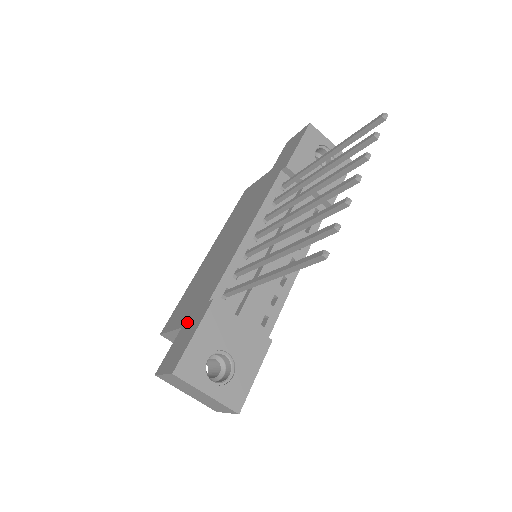
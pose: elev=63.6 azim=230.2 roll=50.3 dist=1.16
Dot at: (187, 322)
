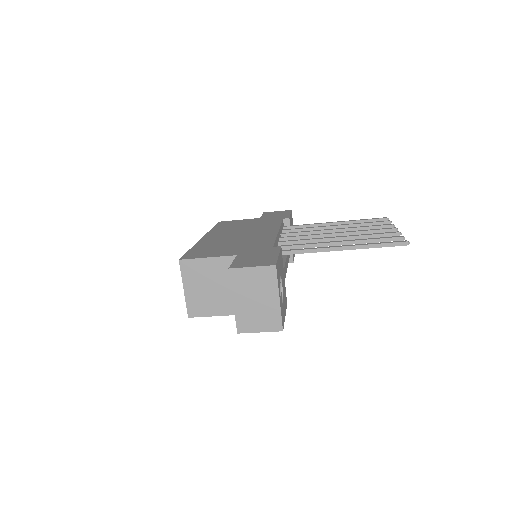
Dot at: (246, 253)
